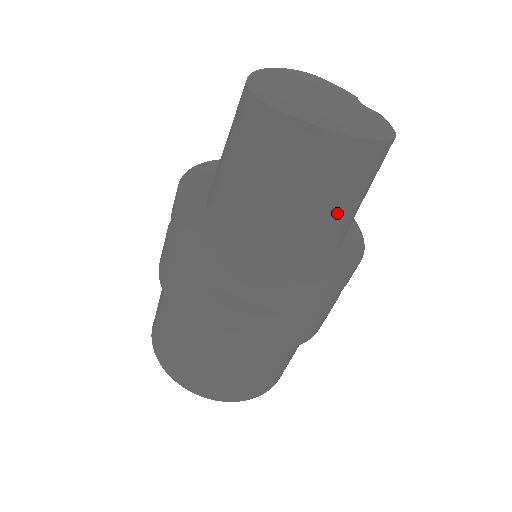
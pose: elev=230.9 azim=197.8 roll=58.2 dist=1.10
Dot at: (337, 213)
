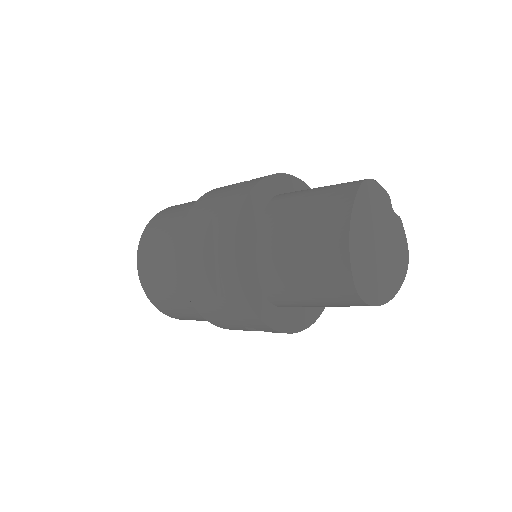
Dot at: occluded
